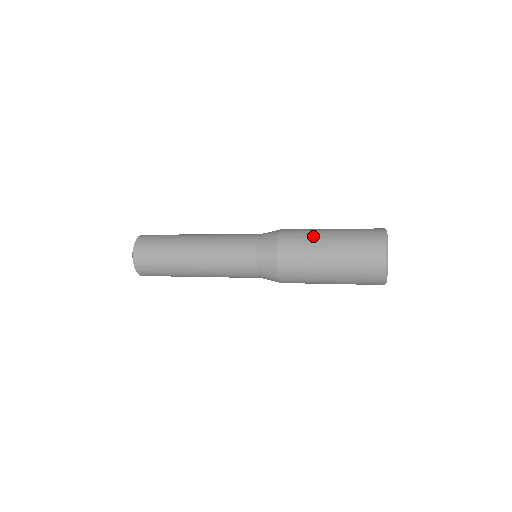
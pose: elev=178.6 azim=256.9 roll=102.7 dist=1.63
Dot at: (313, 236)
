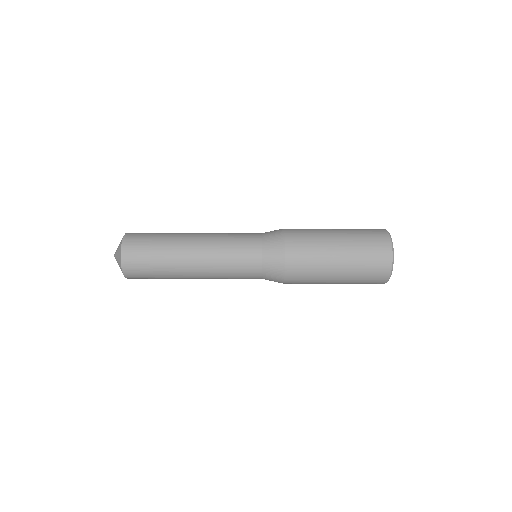
Dot at: (321, 241)
